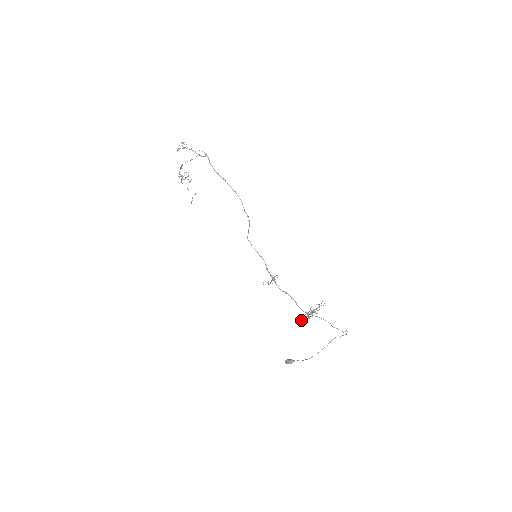
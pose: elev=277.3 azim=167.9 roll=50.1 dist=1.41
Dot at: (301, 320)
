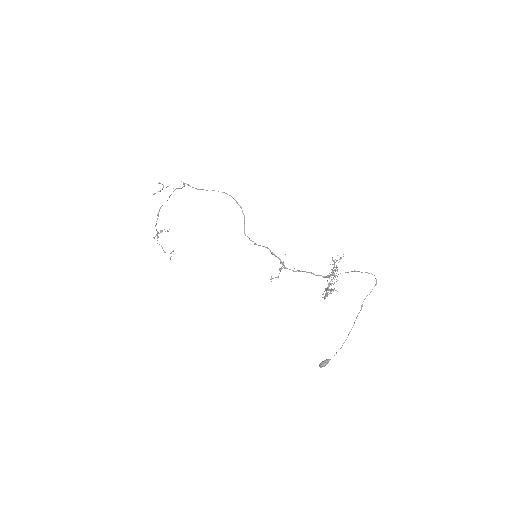
Dot at: (324, 291)
